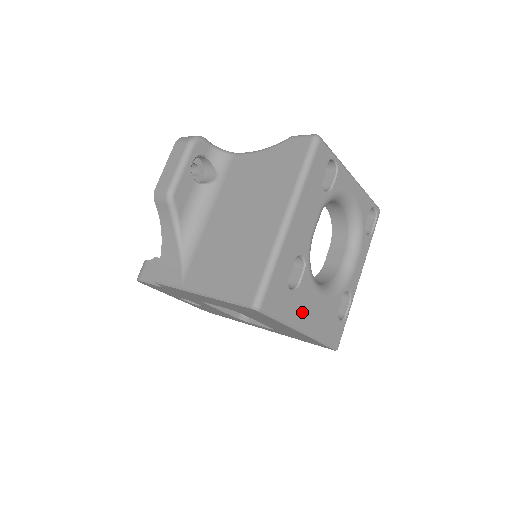
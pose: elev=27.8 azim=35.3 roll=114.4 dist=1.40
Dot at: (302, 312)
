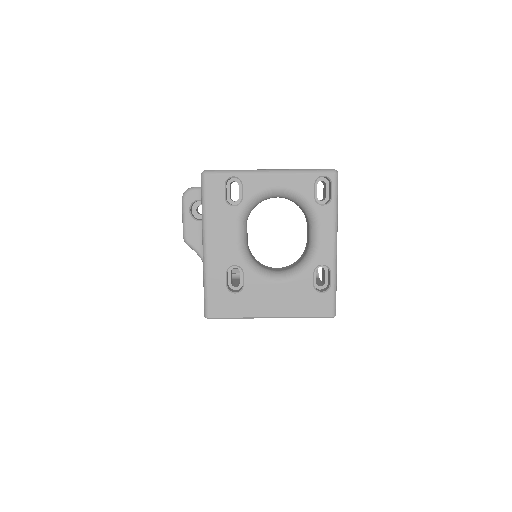
Dot at: (260, 304)
